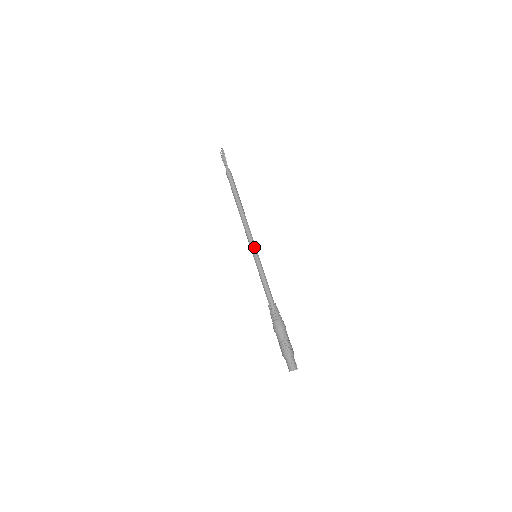
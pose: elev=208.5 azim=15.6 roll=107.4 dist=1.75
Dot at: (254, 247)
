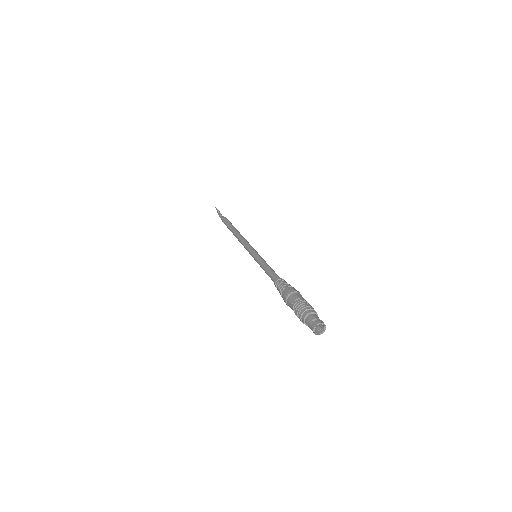
Dot at: (251, 249)
